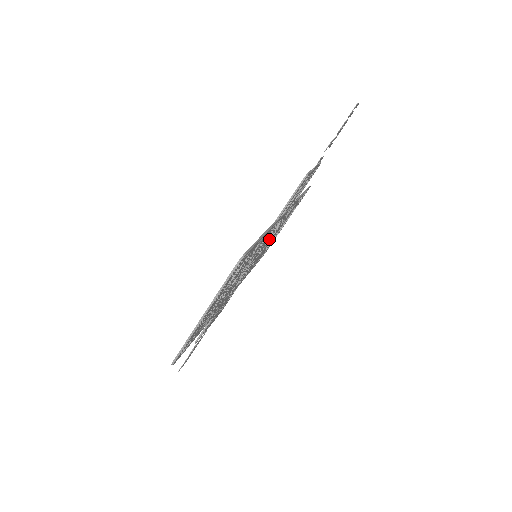
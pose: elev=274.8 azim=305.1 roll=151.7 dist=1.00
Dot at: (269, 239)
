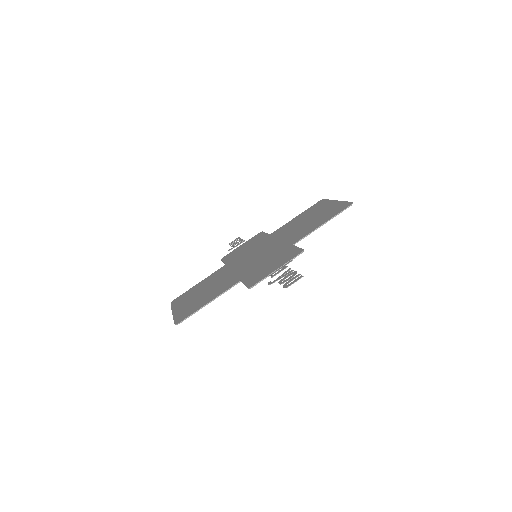
Dot at: (273, 248)
